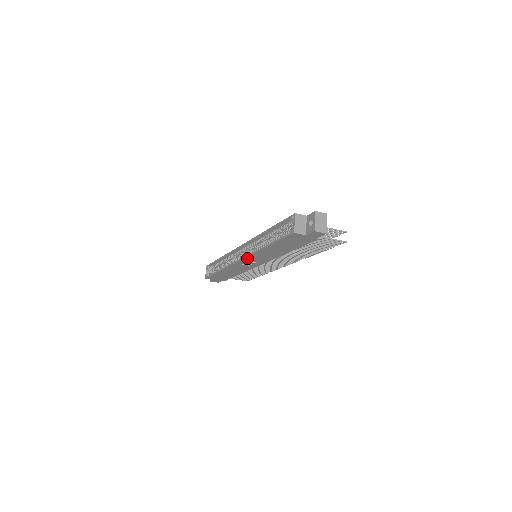
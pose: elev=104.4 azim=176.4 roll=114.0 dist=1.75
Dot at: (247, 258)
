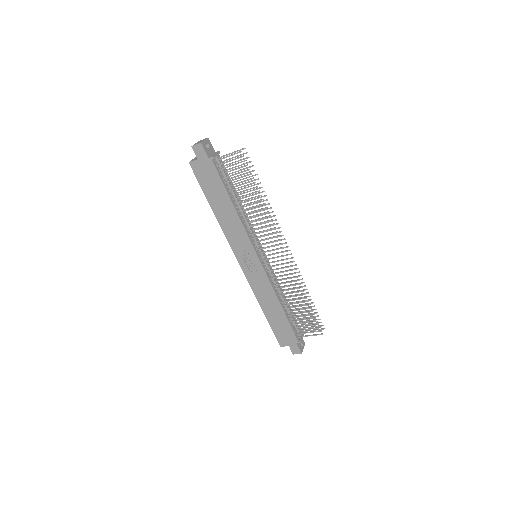
Dot at: (234, 251)
